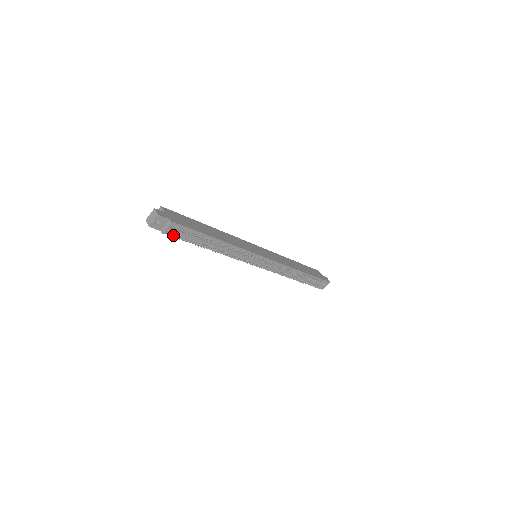
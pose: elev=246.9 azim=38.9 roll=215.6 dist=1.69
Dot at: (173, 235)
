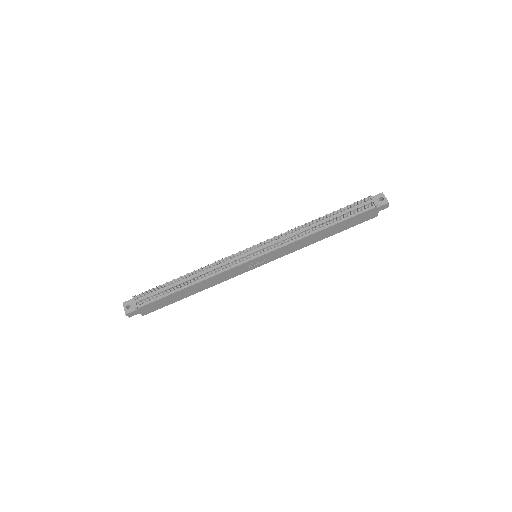
Dot at: (147, 303)
